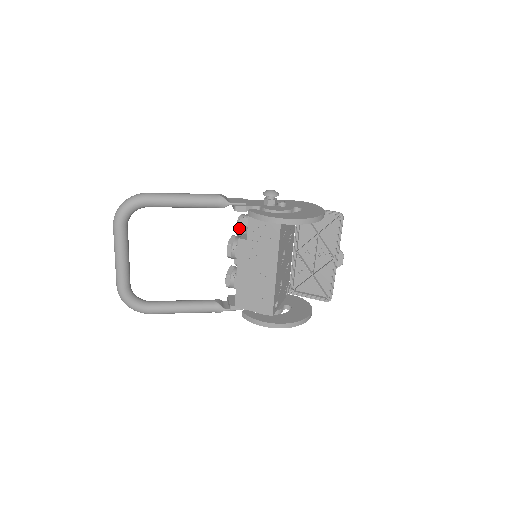
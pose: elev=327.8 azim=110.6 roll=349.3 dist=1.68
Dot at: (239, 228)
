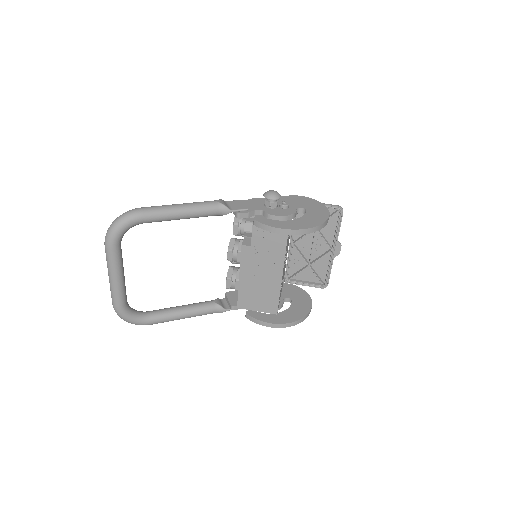
Dot at: (241, 233)
